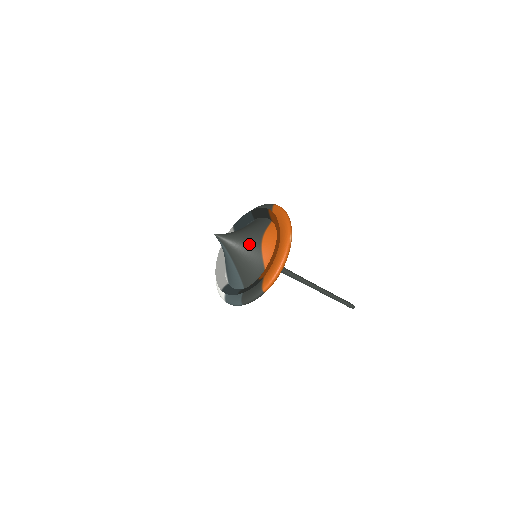
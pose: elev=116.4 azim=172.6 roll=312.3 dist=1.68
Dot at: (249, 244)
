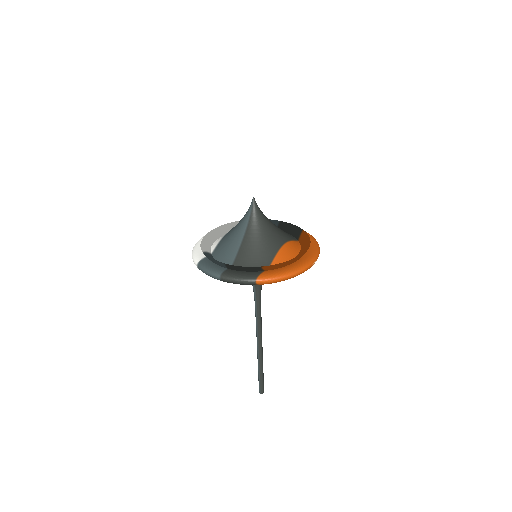
Dot at: (273, 235)
